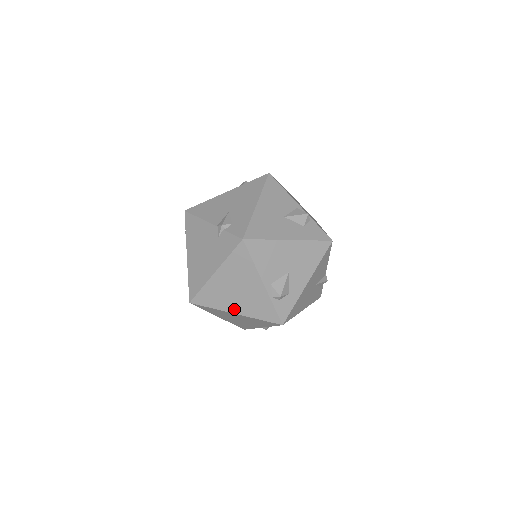
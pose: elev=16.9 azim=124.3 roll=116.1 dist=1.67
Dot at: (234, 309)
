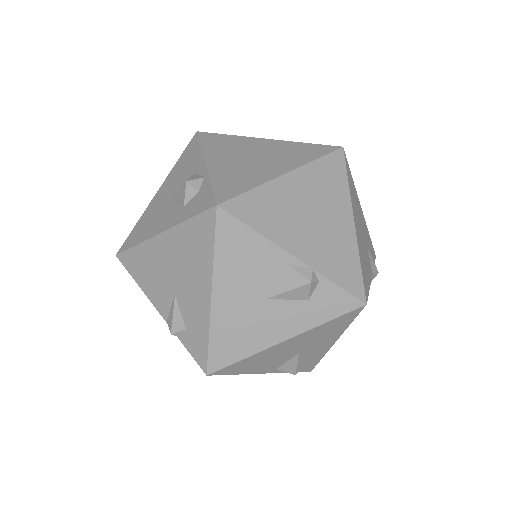
Dot at: occluded
